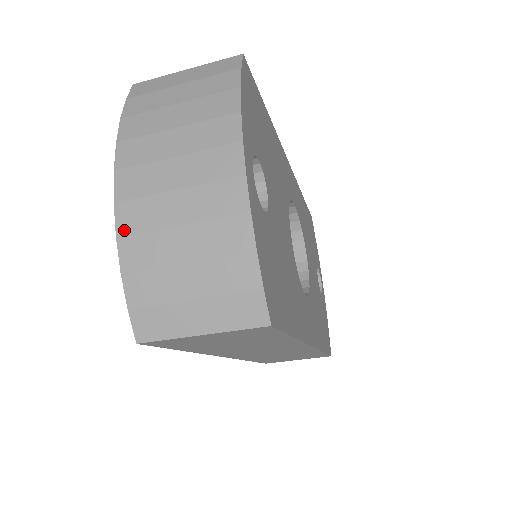
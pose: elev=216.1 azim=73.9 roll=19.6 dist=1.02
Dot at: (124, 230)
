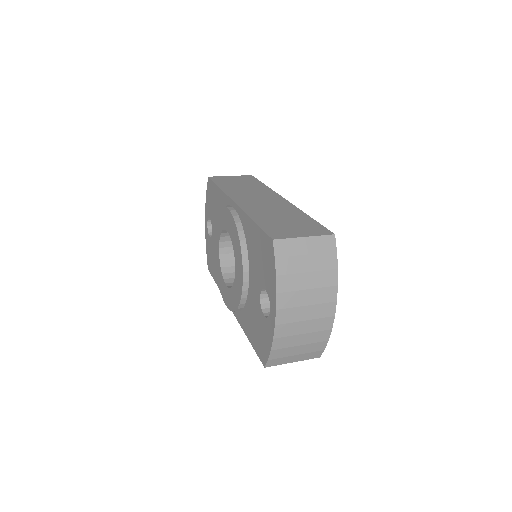
Dot at: (278, 336)
